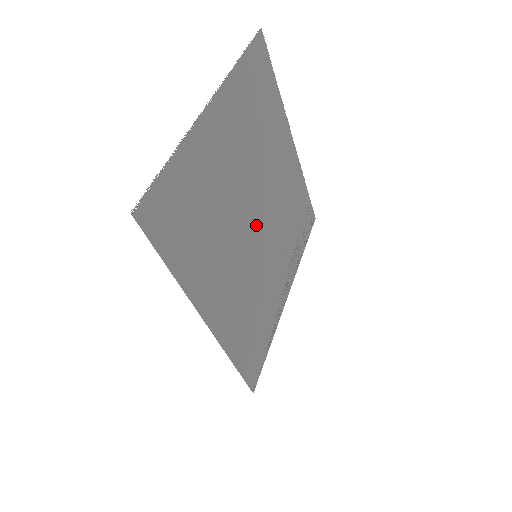
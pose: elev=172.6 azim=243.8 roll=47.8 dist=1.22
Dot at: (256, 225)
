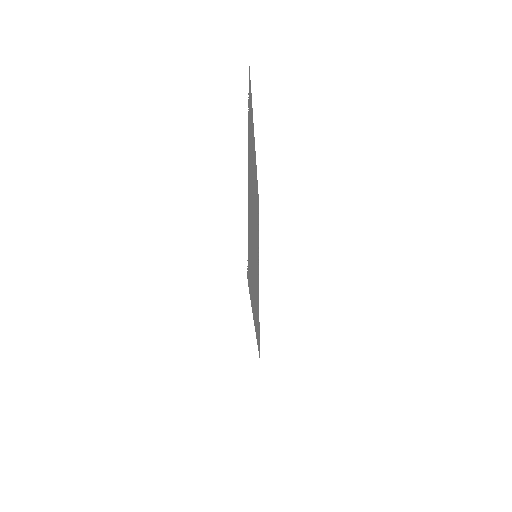
Dot at: occluded
